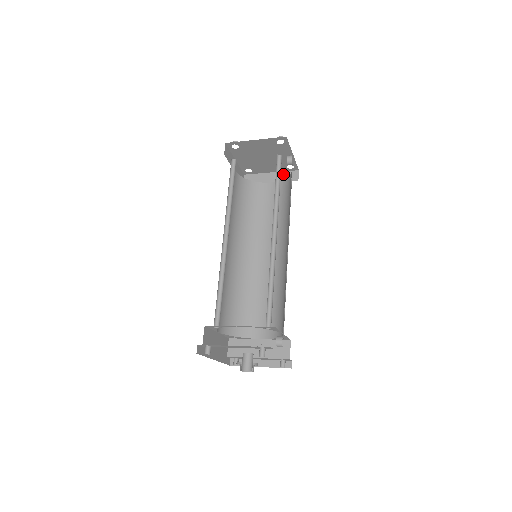
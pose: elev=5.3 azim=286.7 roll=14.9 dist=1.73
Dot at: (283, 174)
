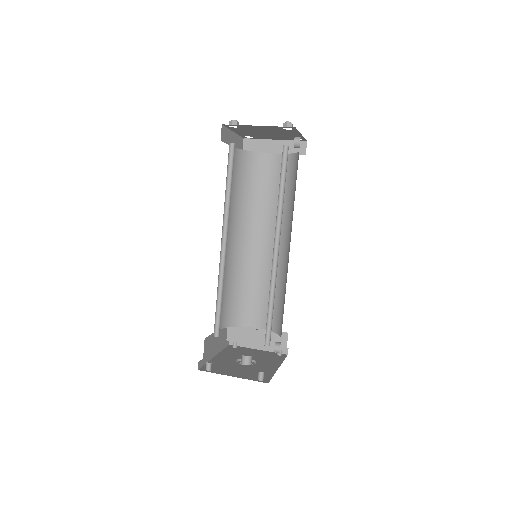
Dot at: (289, 144)
